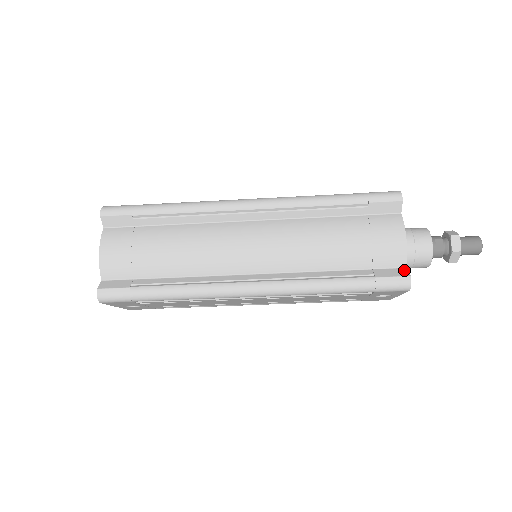
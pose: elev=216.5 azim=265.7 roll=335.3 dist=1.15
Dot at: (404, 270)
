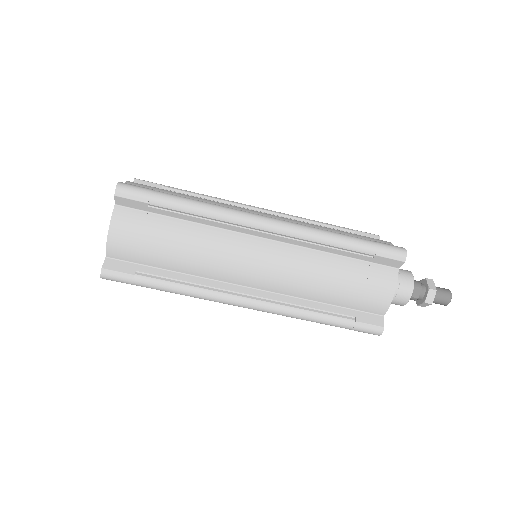
Dot at: (381, 319)
